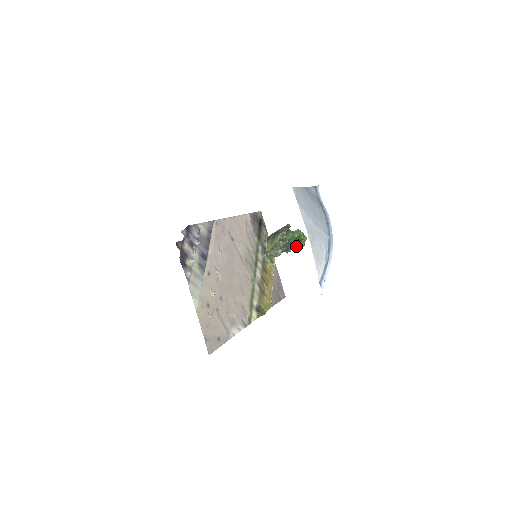
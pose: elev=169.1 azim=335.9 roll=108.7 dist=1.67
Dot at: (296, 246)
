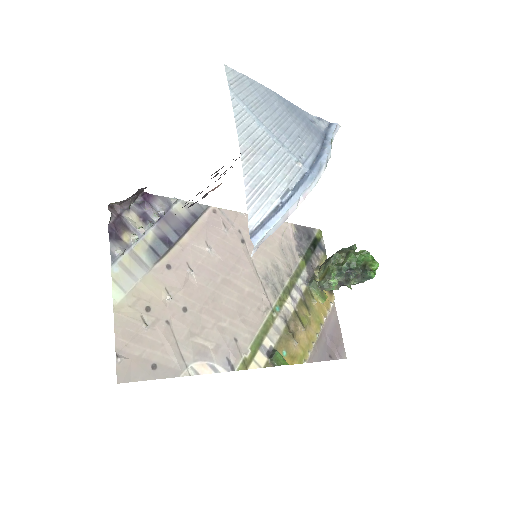
Dot at: (362, 277)
